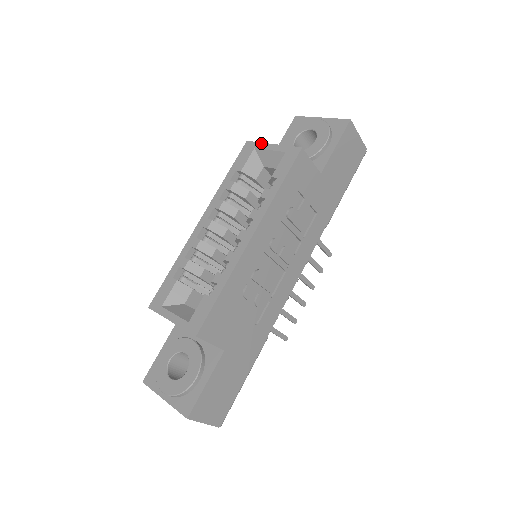
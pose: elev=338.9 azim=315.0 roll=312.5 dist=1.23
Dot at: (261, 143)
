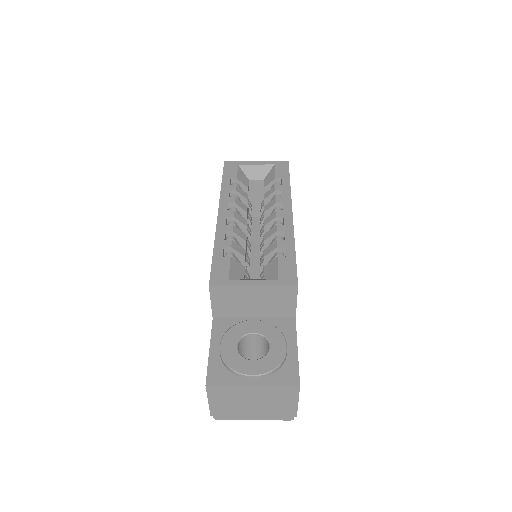
Dot at: (243, 161)
